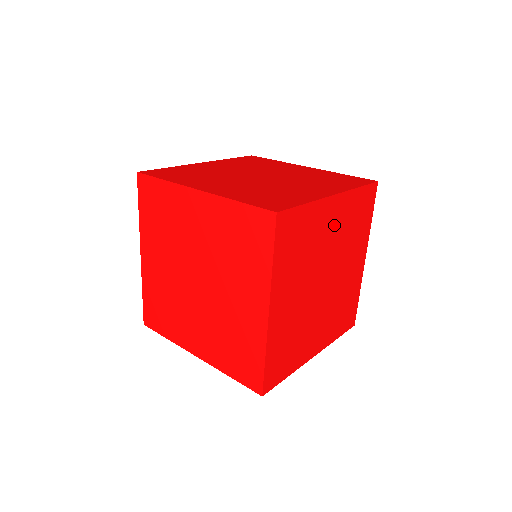
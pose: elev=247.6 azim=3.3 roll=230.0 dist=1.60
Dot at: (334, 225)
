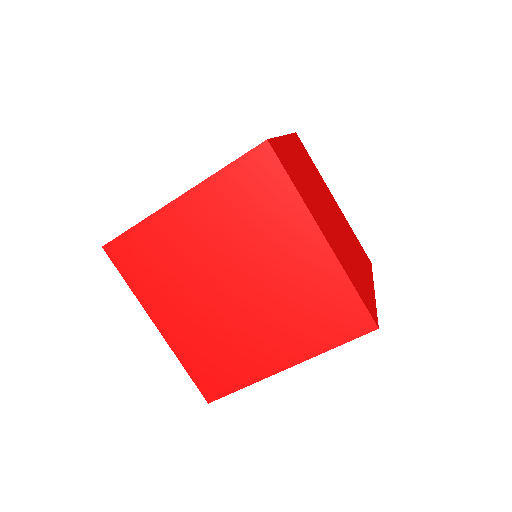
Dot at: occluded
